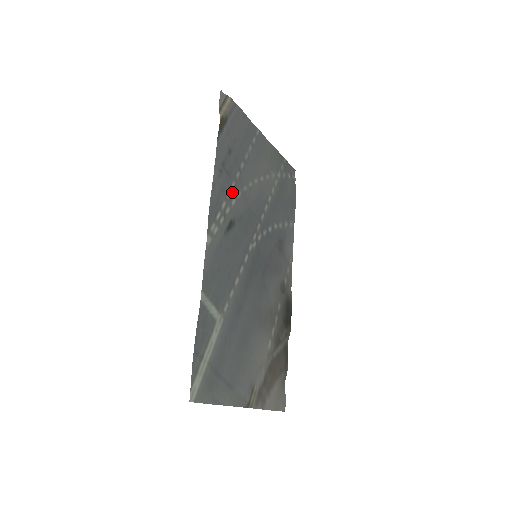
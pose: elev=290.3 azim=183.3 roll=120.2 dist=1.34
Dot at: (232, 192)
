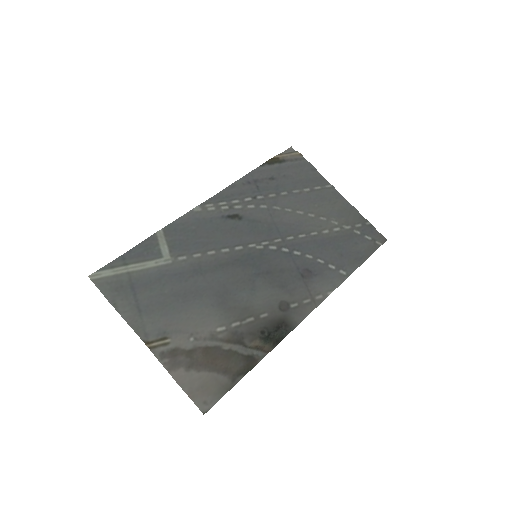
Dot at: (254, 201)
